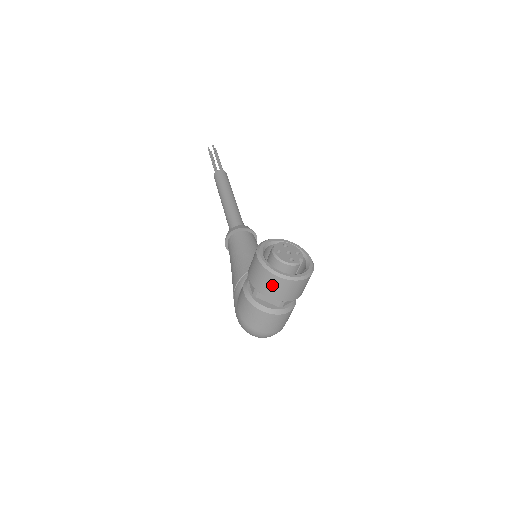
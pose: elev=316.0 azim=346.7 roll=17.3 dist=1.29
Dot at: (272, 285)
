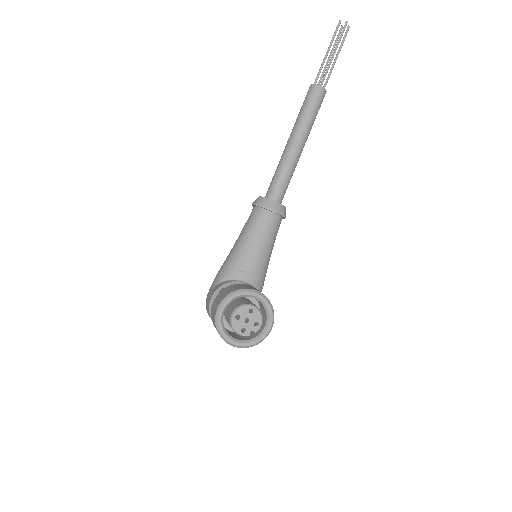
Dot at: occluded
